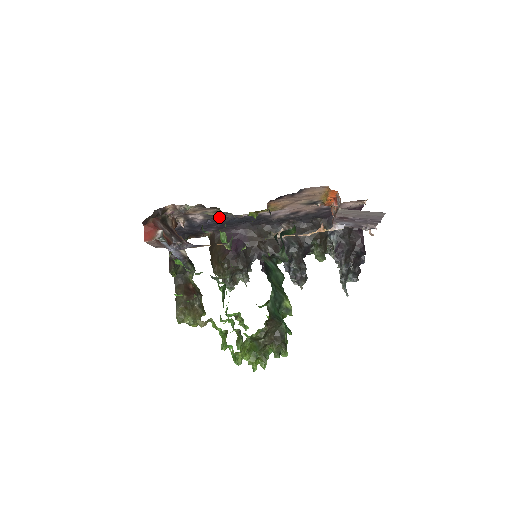
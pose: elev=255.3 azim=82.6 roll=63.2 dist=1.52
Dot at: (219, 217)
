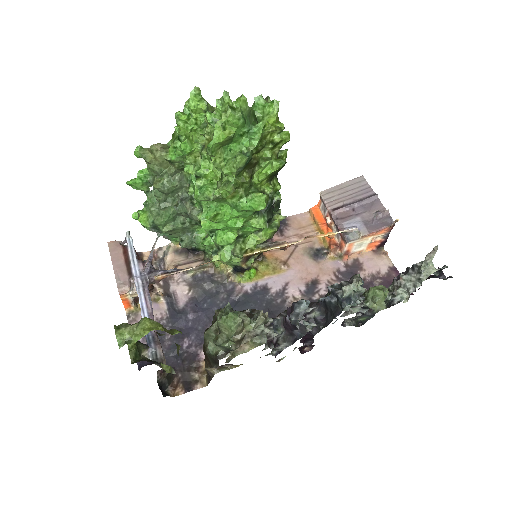
Dot at: (210, 291)
